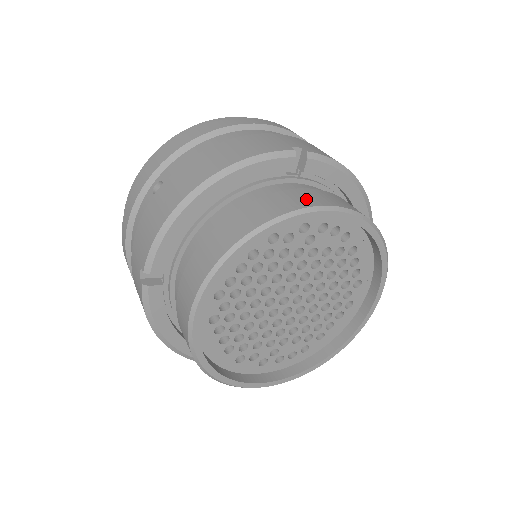
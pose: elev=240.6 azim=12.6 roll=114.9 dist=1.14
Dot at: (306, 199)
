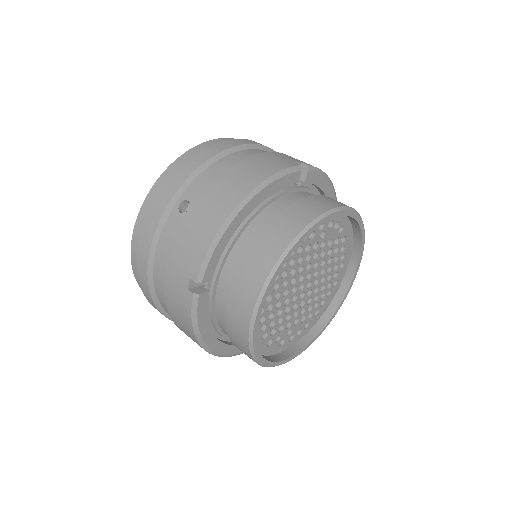
Dot at: (324, 203)
